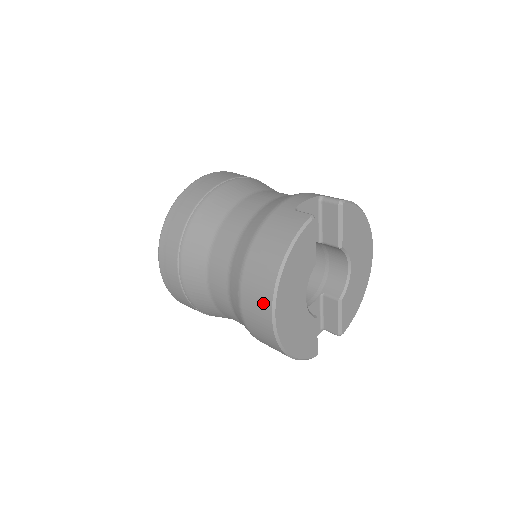
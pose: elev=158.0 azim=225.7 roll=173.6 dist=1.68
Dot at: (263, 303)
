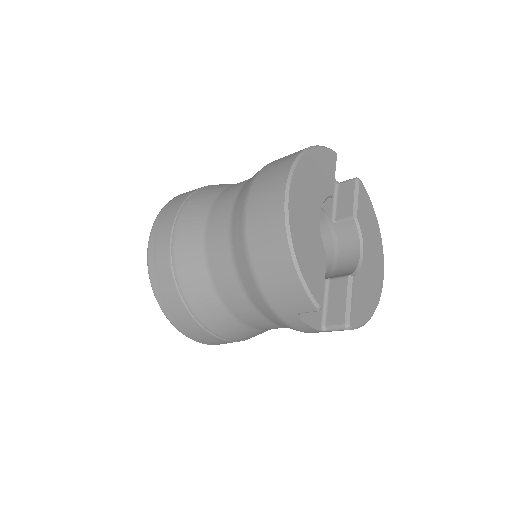
Dot at: (278, 177)
